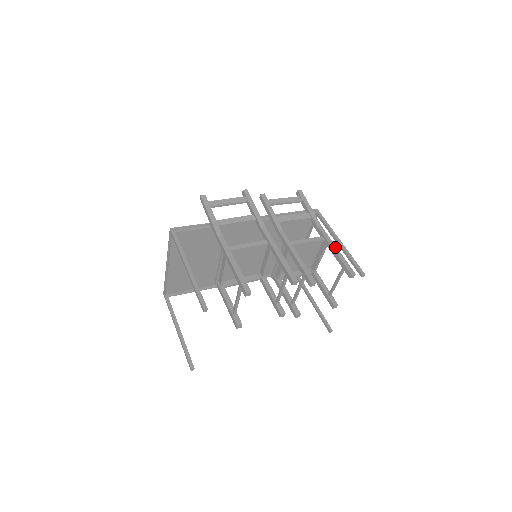
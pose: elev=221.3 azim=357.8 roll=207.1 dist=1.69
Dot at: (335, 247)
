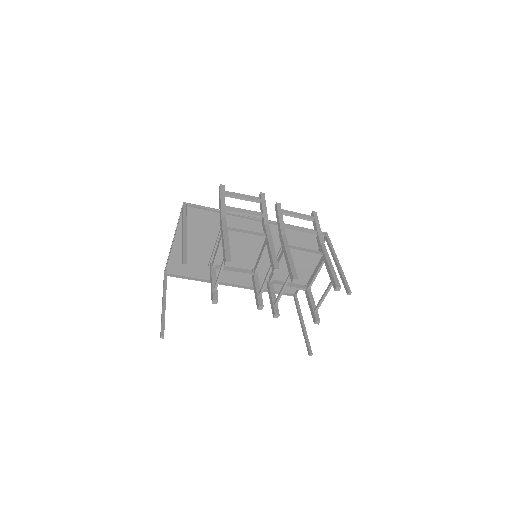
Dot at: (330, 262)
